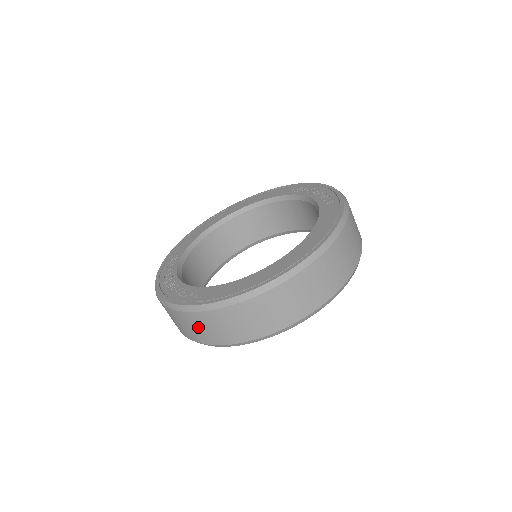
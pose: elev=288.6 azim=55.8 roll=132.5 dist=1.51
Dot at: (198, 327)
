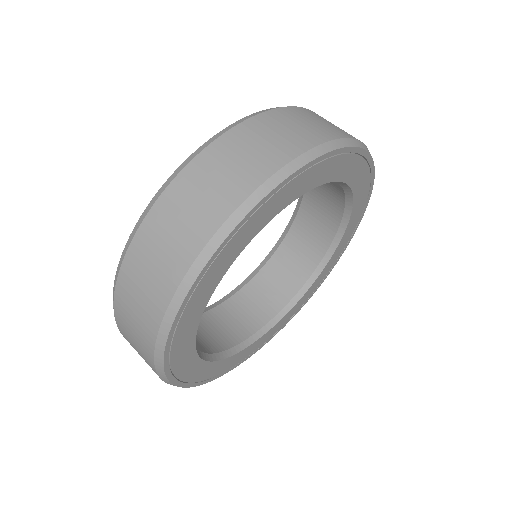
Dot at: (193, 201)
